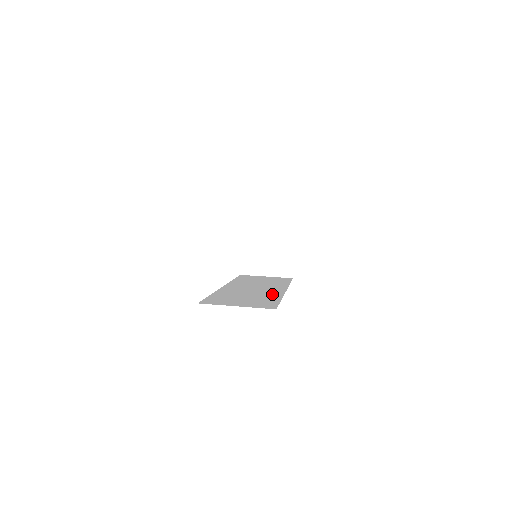
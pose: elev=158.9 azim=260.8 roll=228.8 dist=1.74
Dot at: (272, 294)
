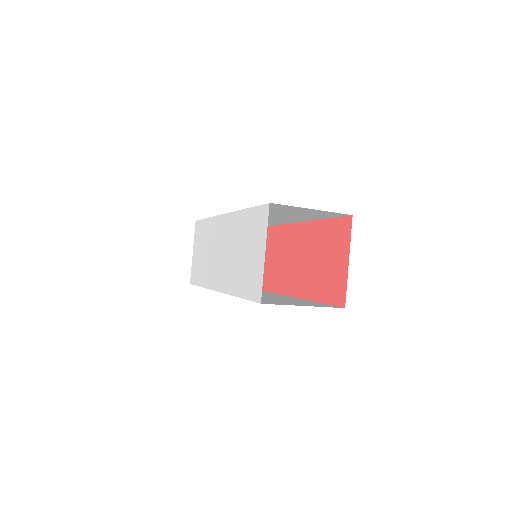
Dot at: (289, 298)
